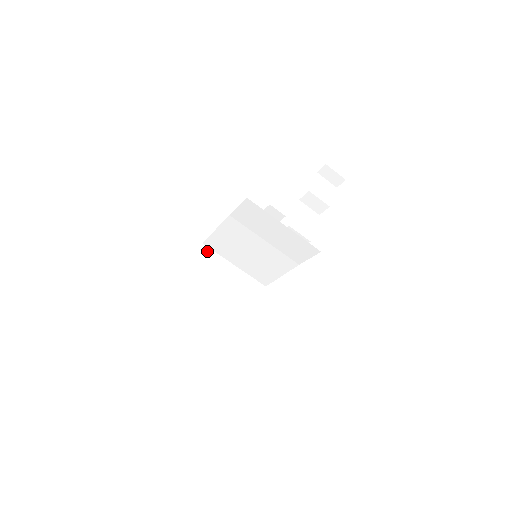
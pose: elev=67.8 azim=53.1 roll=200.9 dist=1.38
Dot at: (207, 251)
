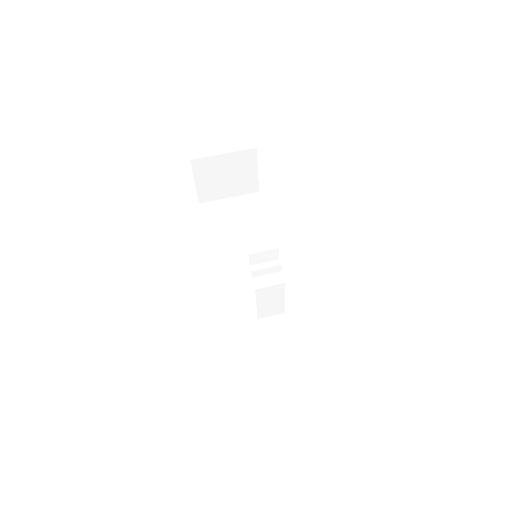
Dot at: (218, 257)
